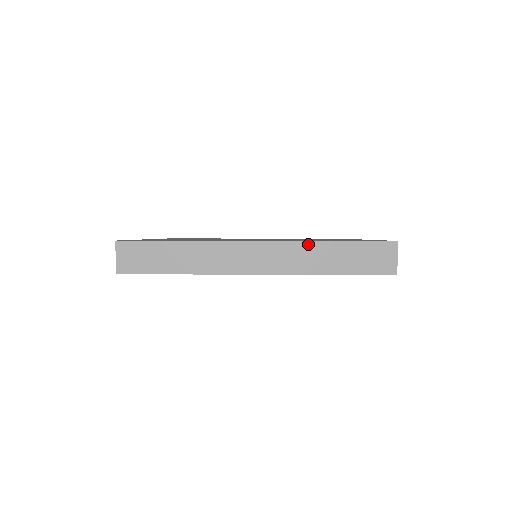
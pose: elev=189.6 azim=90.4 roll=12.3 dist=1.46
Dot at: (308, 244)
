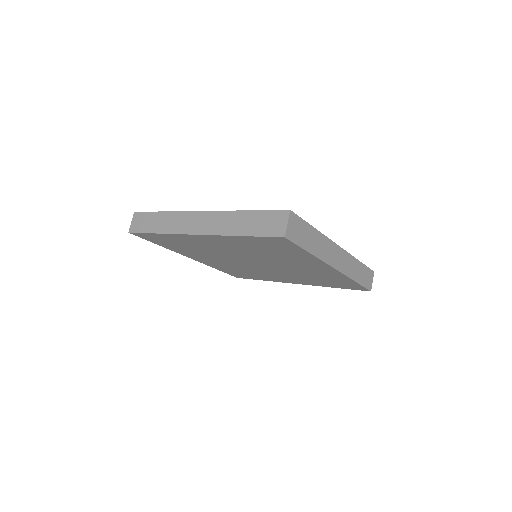
Dot at: (230, 213)
